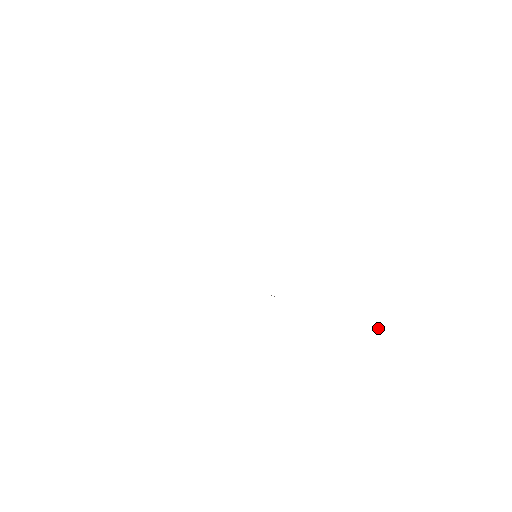
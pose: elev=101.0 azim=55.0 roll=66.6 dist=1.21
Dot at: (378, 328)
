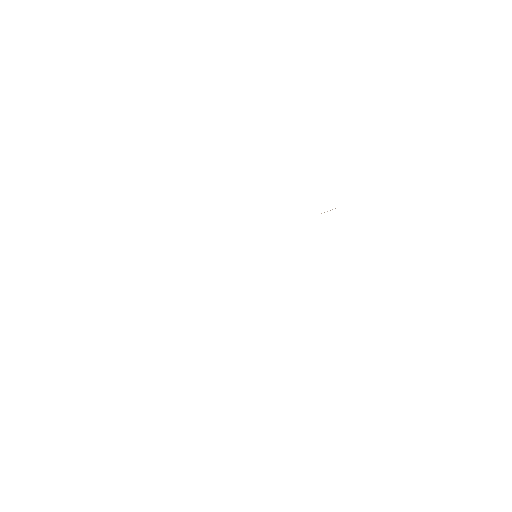
Dot at: occluded
